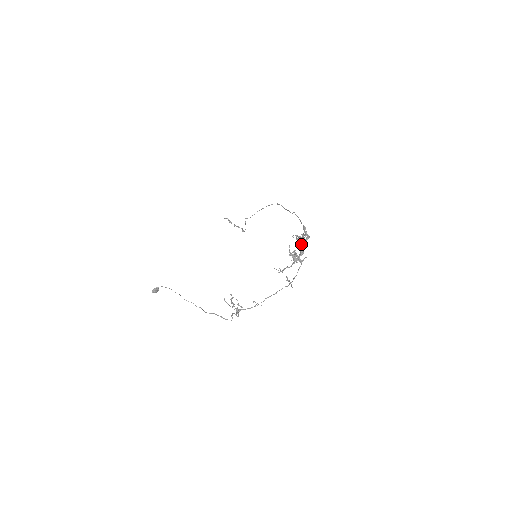
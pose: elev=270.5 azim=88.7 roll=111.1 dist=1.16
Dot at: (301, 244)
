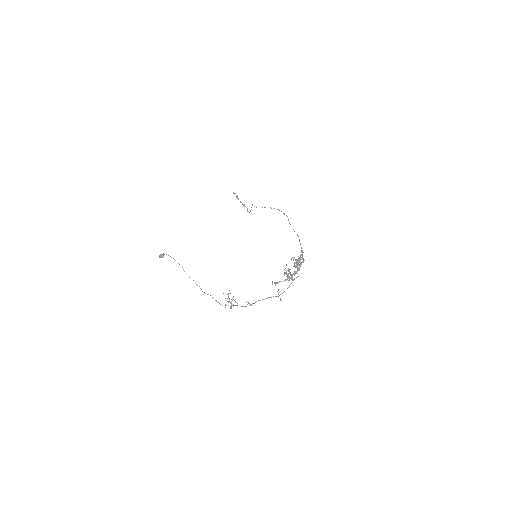
Dot at: (296, 267)
